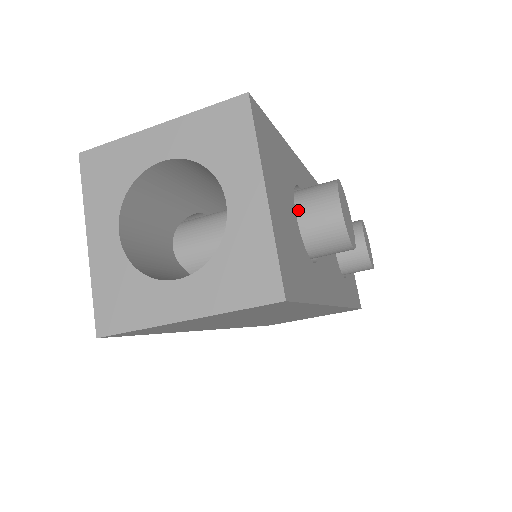
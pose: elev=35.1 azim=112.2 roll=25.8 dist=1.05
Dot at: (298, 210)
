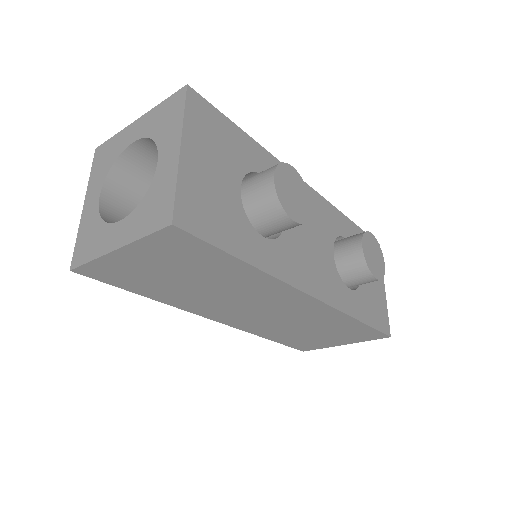
Dot at: (245, 186)
